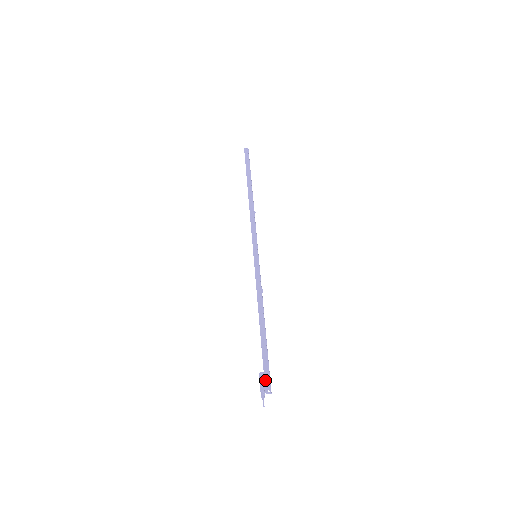
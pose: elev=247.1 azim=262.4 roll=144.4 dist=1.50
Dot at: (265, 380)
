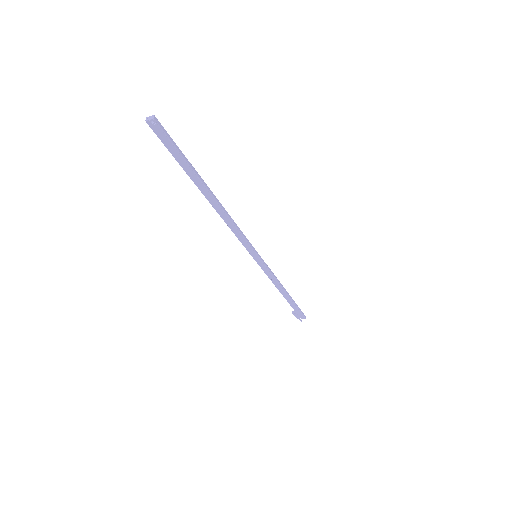
Dot at: (299, 316)
